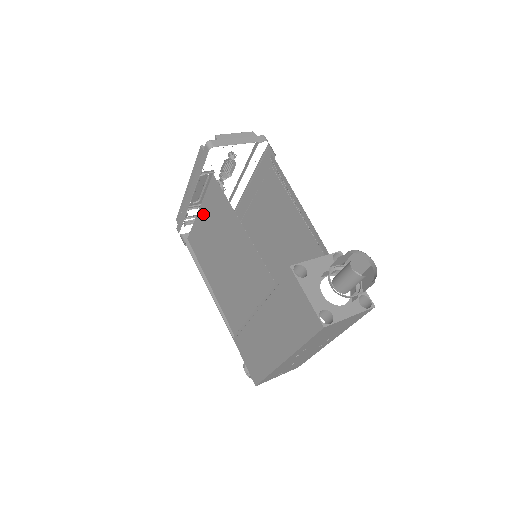
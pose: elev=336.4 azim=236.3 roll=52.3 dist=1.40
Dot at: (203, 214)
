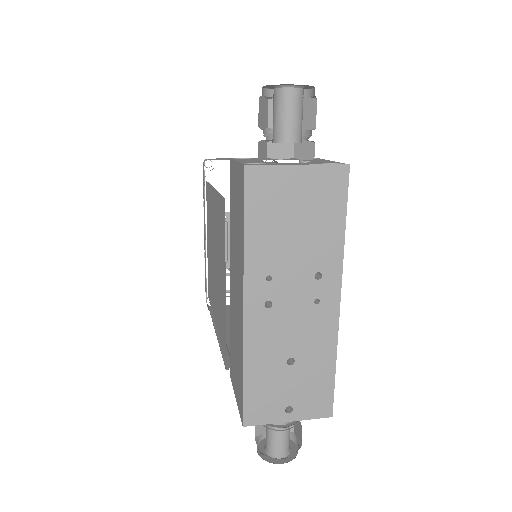
Dot at: (208, 239)
